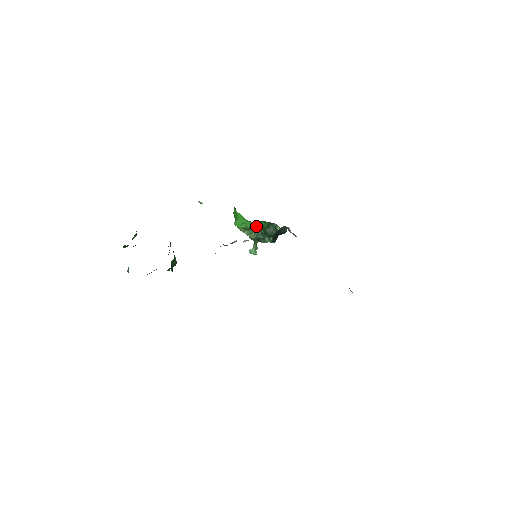
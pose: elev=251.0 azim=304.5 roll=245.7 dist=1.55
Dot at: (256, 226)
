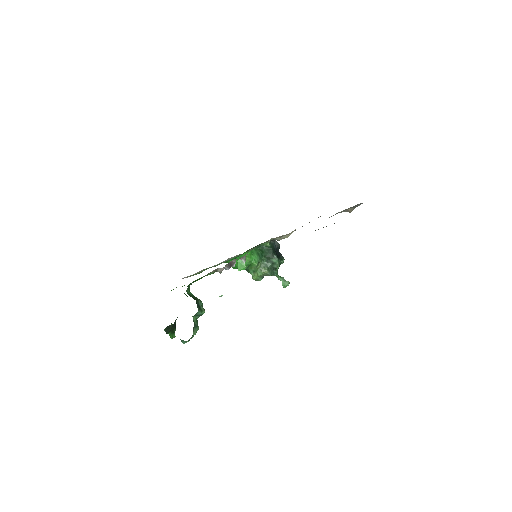
Dot at: (253, 258)
